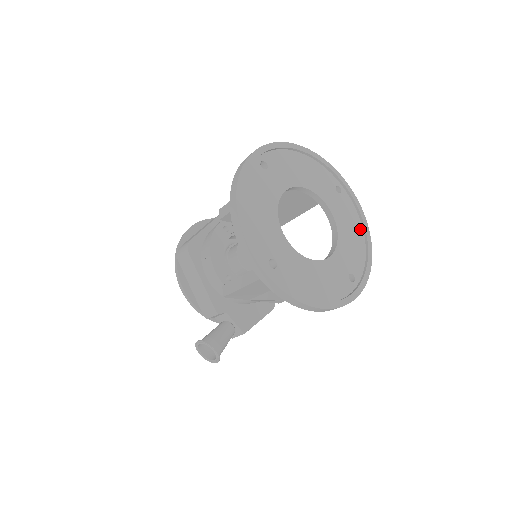
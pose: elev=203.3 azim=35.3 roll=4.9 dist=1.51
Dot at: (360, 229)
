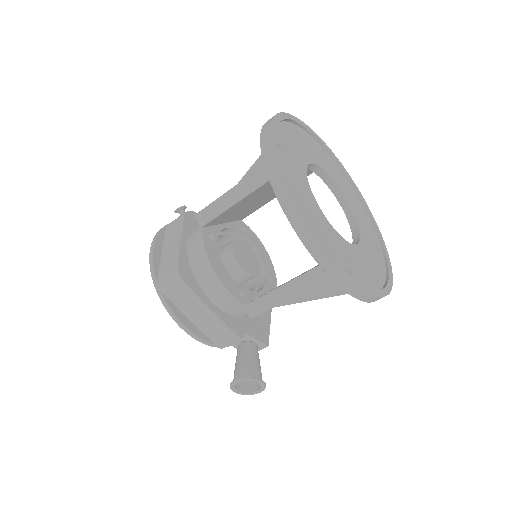
Dot at: (353, 191)
